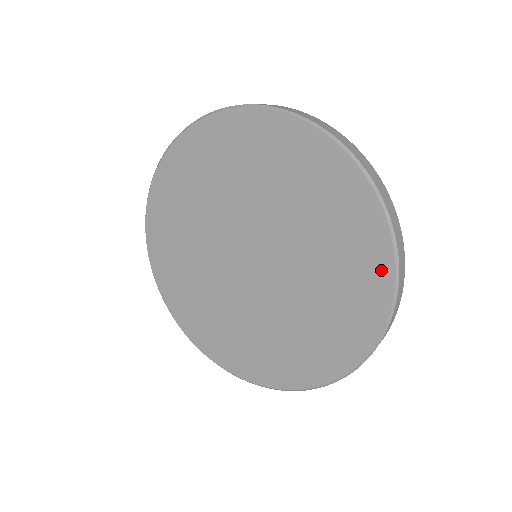
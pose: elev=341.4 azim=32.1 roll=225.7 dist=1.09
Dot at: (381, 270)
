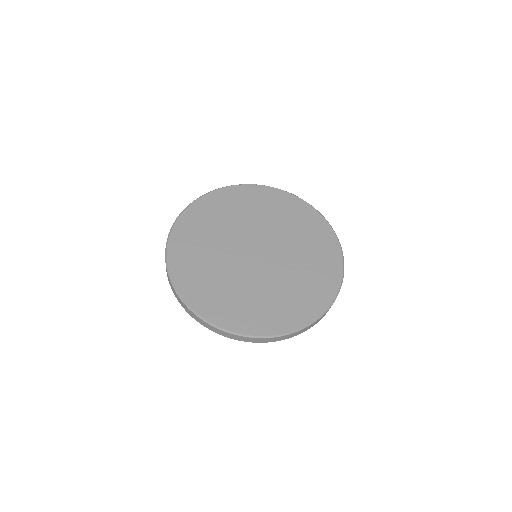
Dot at: (327, 231)
